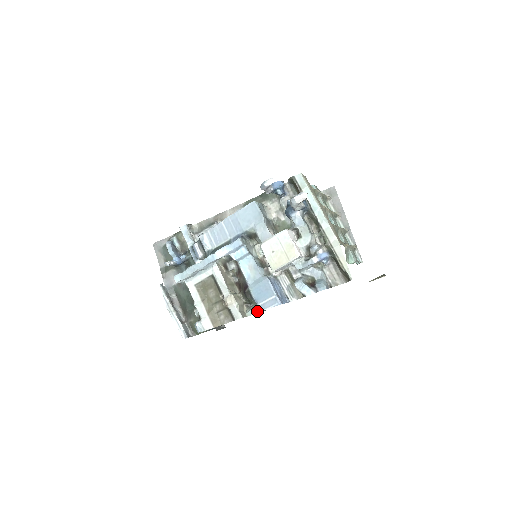
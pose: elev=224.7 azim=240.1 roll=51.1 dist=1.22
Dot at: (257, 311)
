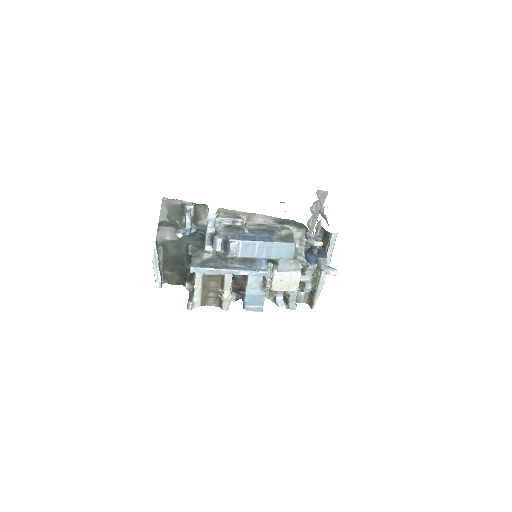
Dot at: occluded
